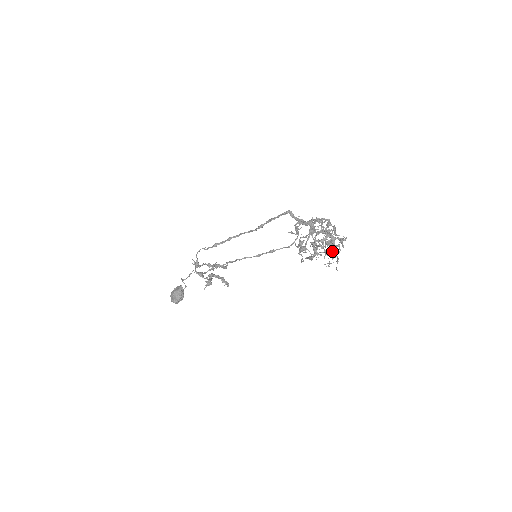
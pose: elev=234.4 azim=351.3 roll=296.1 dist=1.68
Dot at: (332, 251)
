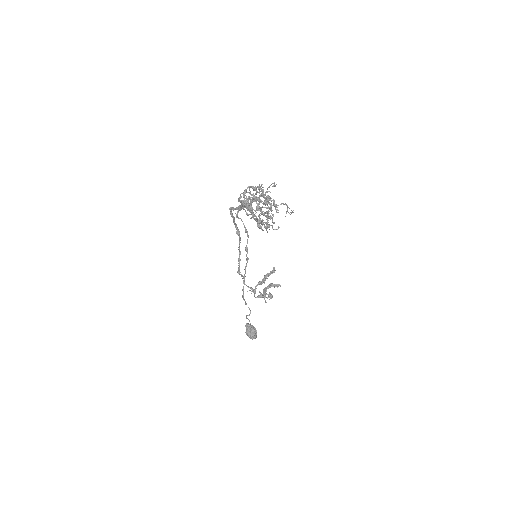
Dot at: (273, 205)
